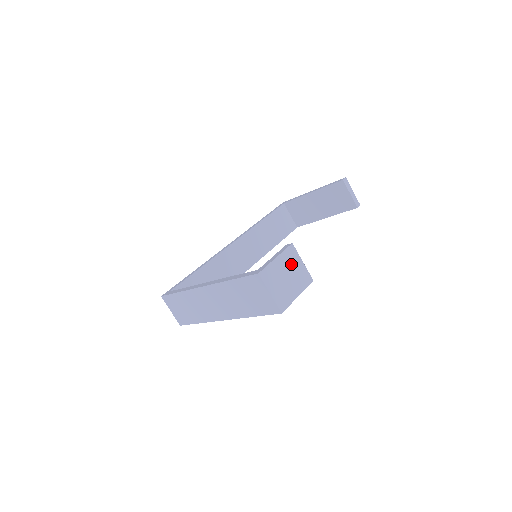
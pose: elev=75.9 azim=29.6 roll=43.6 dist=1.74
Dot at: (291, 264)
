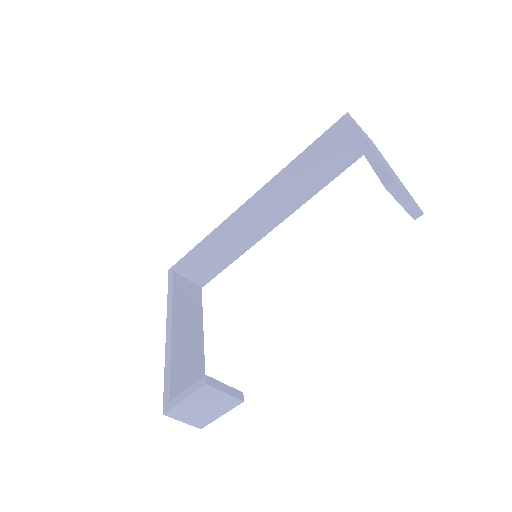
Dot at: (207, 398)
